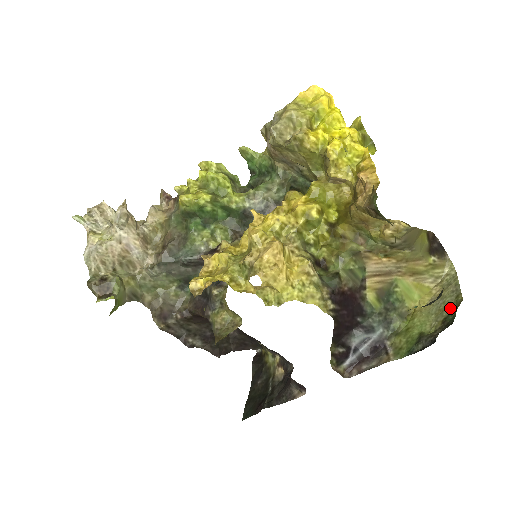
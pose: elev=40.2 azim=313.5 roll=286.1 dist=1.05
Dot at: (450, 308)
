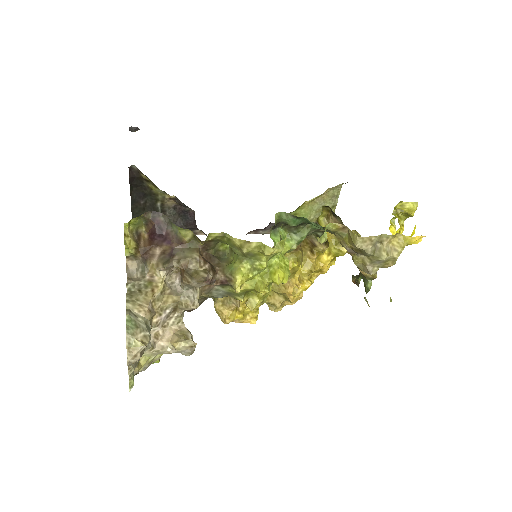
Dot at: occluded
